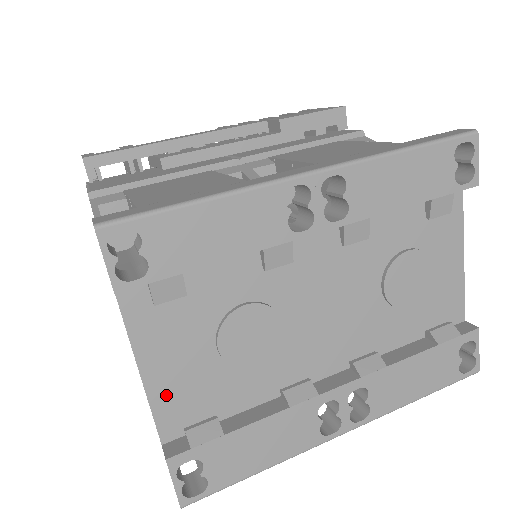
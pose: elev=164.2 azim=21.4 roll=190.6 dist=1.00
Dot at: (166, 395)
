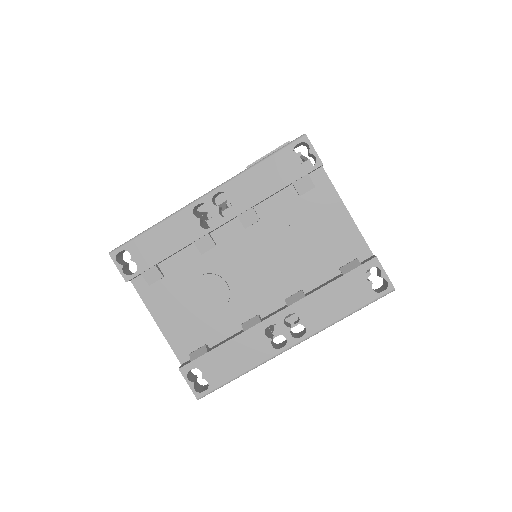
Dot at: (174, 335)
